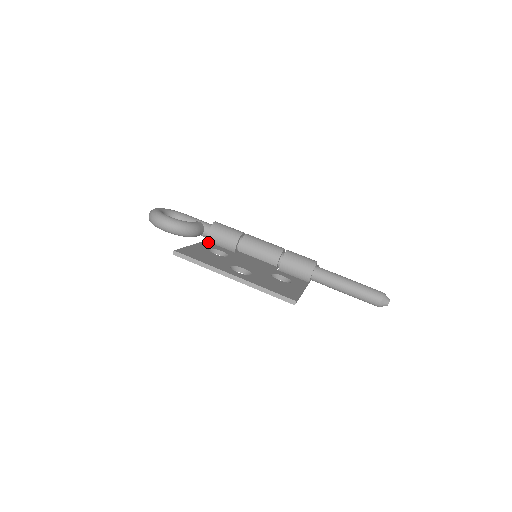
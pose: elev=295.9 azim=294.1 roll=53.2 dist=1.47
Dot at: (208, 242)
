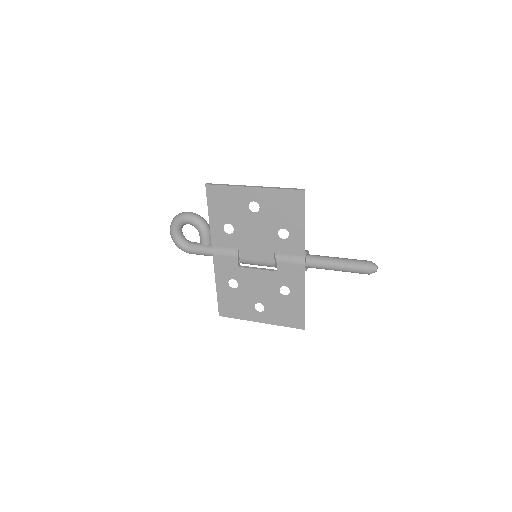
Dot at: (216, 243)
